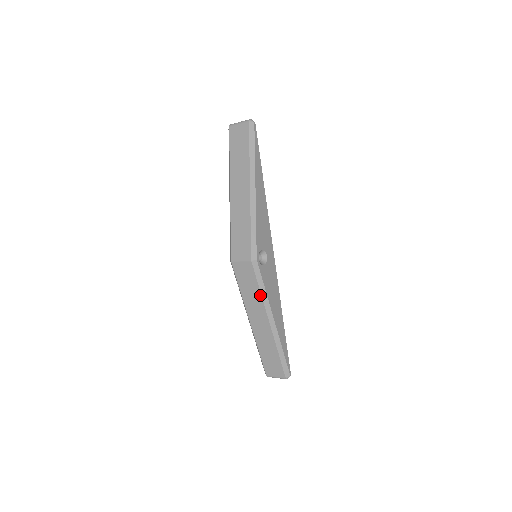
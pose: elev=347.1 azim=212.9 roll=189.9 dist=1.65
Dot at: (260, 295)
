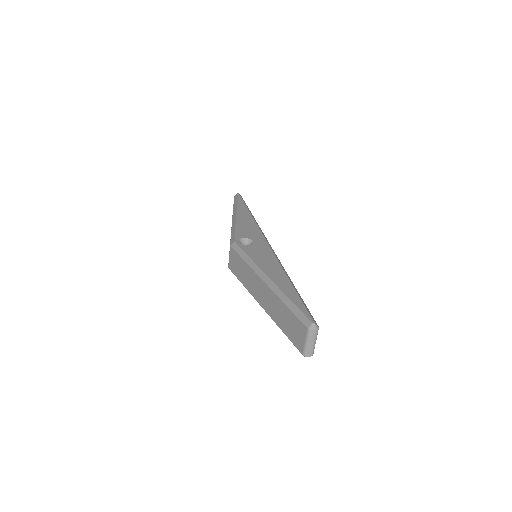
Dot at: (247, 265)
